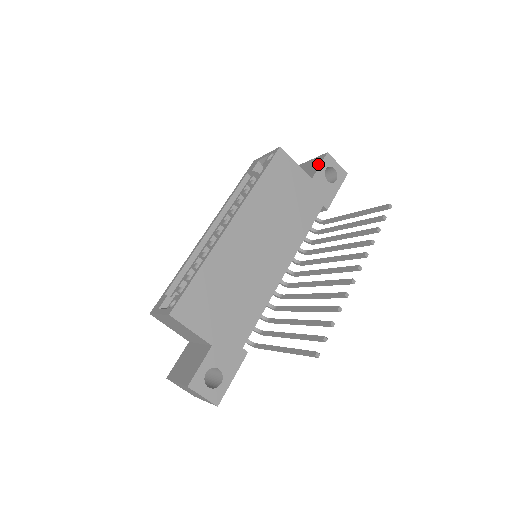
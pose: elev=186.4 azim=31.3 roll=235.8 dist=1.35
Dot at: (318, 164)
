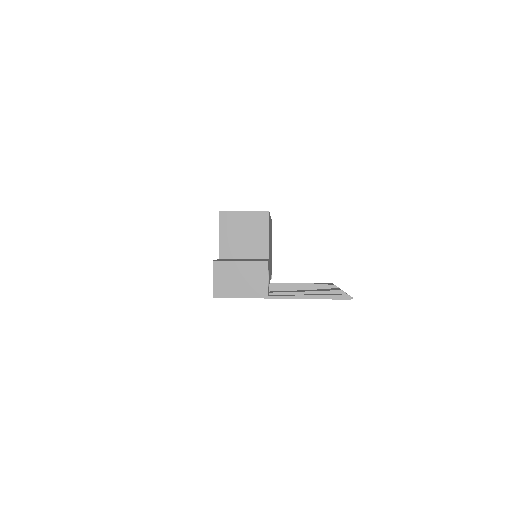
Dot at: occluded
